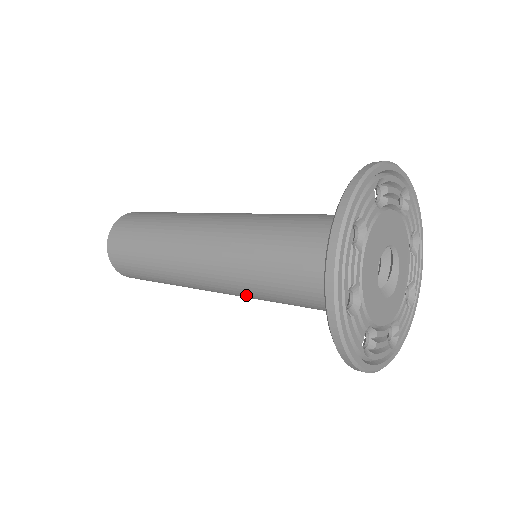
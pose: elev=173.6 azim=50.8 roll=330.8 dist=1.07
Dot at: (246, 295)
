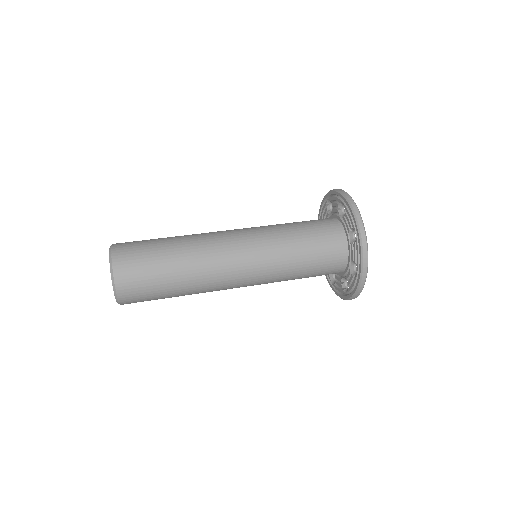
Dot at: occluded
